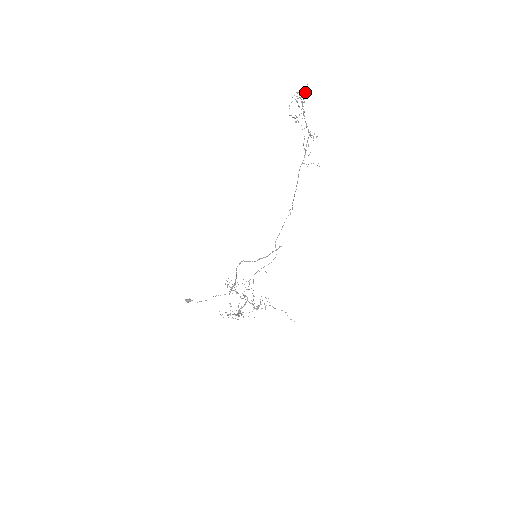
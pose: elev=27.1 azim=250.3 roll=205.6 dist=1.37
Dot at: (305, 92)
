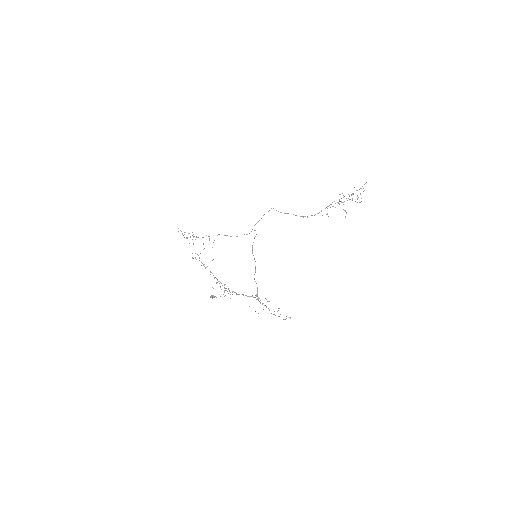
Dot at: (364, 190)
